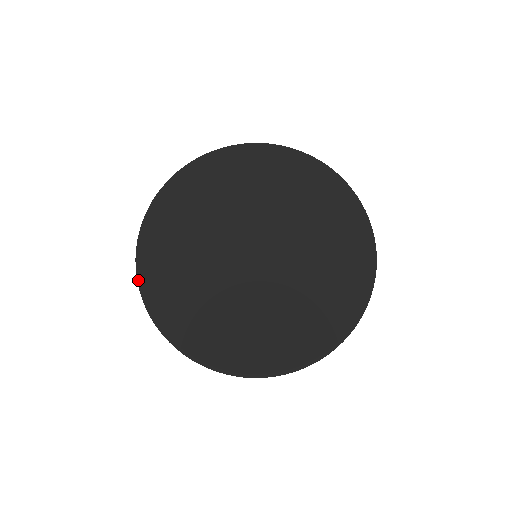
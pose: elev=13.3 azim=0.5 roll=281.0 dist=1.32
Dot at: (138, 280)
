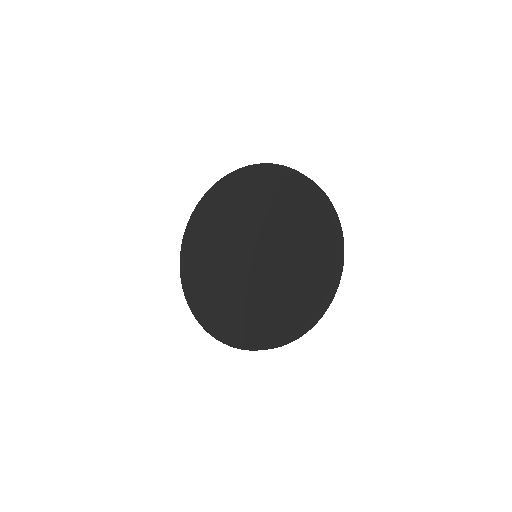
Dot at: (191, 311)
